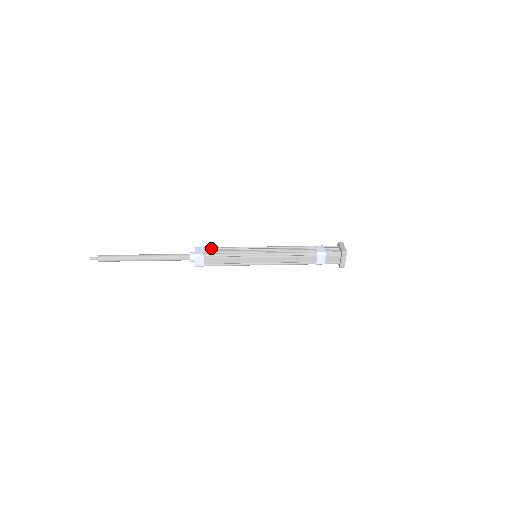
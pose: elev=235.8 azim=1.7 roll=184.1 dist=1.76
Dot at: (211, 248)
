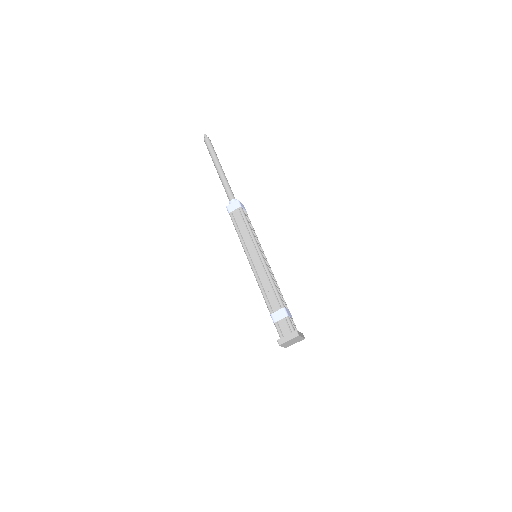
Dot at: (248, 217)
